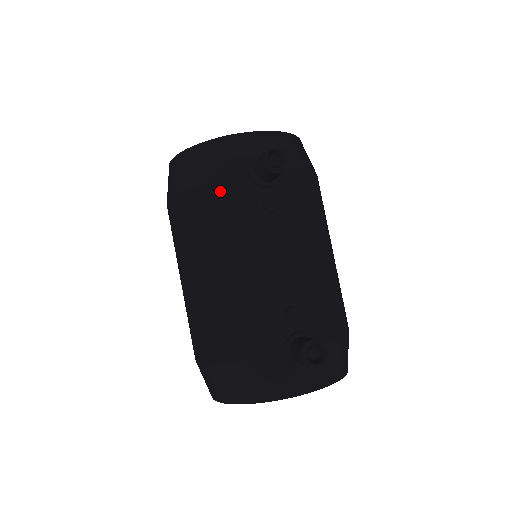
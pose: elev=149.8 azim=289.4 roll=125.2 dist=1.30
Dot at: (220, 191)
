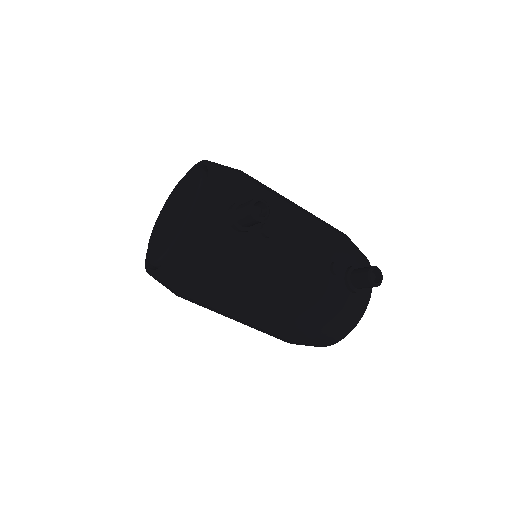
Dot at: (233, 259)
